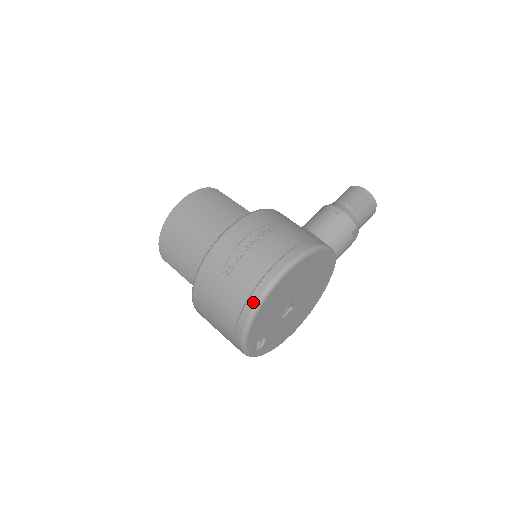
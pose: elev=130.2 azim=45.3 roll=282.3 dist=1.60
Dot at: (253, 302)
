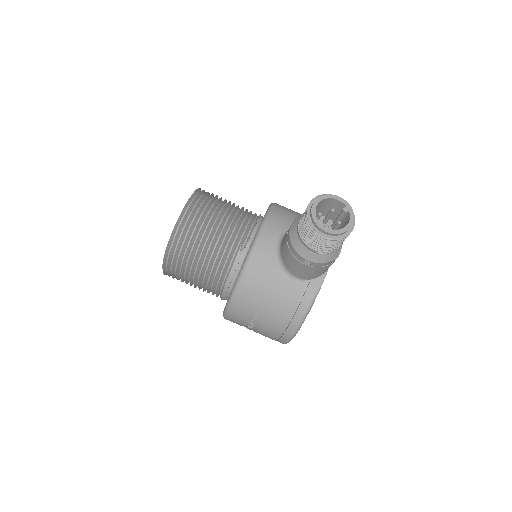
Dot at: occluded
